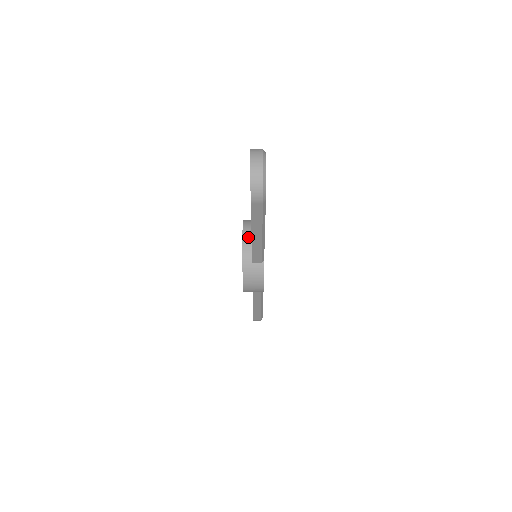
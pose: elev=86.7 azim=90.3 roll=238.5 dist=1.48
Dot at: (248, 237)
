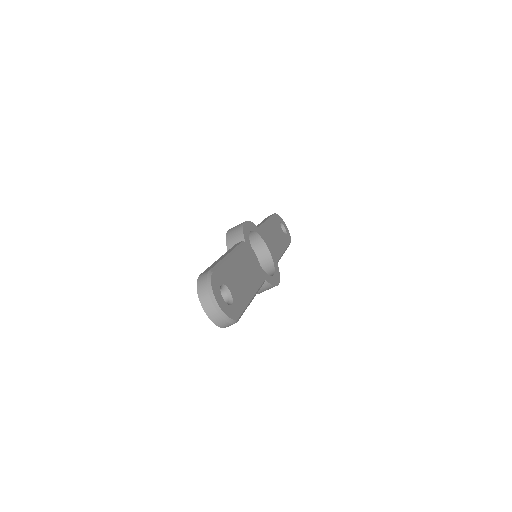
Dot at: occluded
